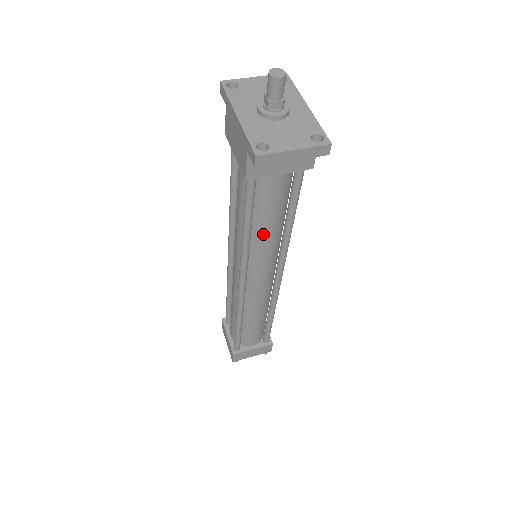
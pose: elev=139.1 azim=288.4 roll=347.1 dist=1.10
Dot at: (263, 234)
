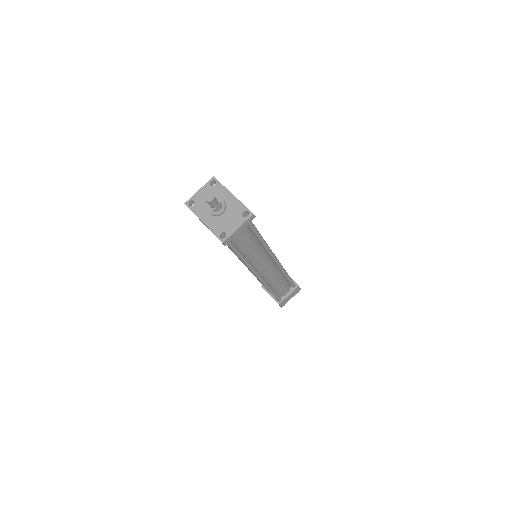
Dot at: (251, 252)
